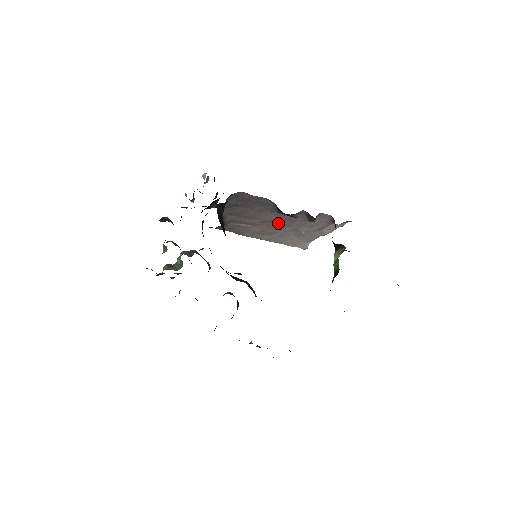
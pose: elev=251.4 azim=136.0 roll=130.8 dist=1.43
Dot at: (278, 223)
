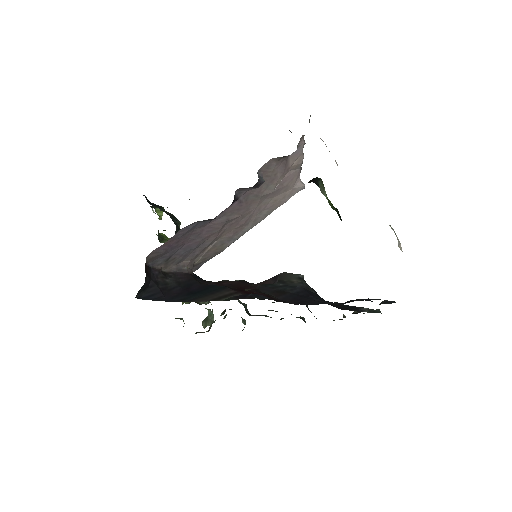
Dot at: (236, 215)
